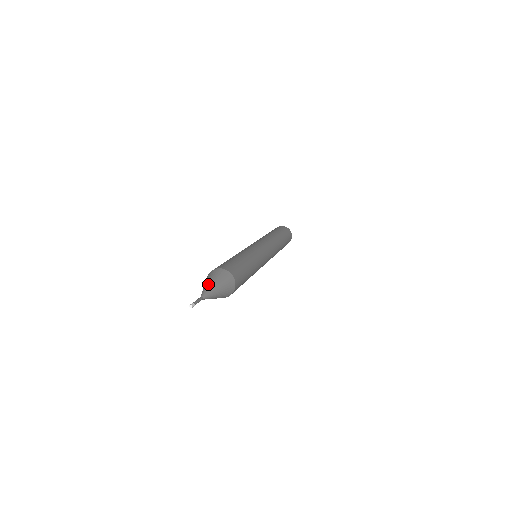
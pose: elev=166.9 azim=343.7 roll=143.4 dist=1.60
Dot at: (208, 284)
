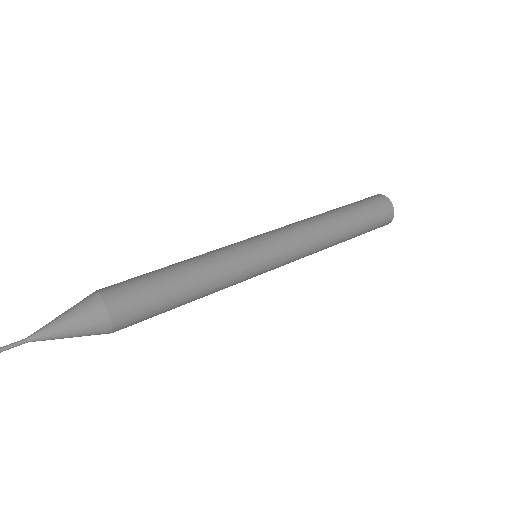
Dot at: (59, 324)
